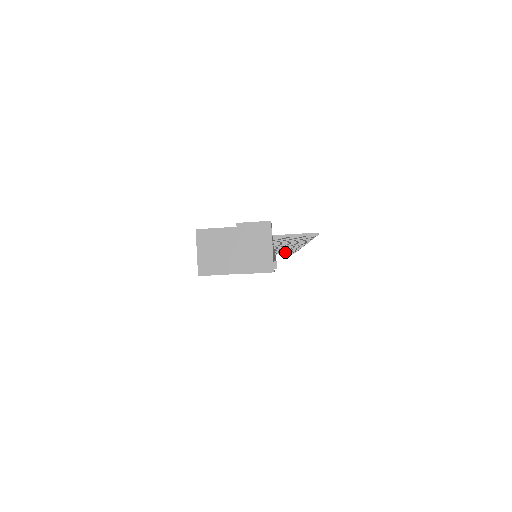
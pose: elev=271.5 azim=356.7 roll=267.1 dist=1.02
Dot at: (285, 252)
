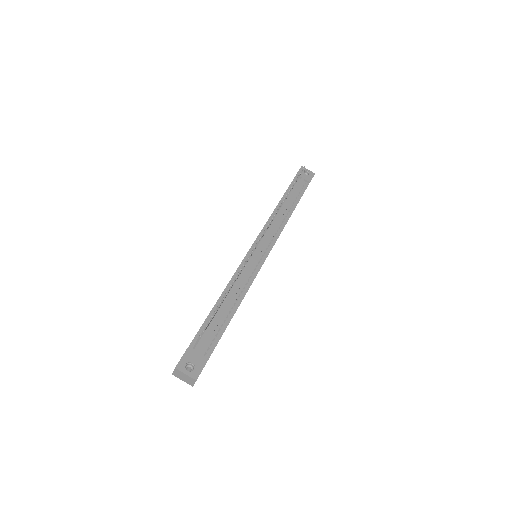
Dot at: occluded
